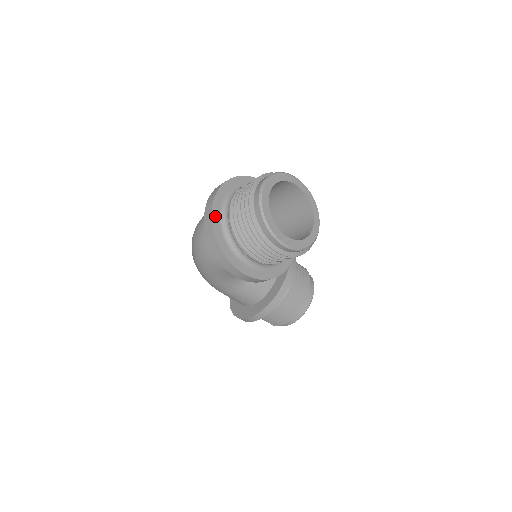
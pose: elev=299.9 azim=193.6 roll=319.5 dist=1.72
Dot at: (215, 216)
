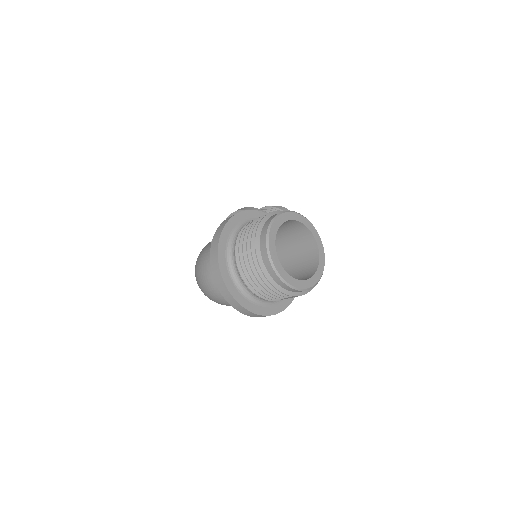
Dot at: (240, 300)
